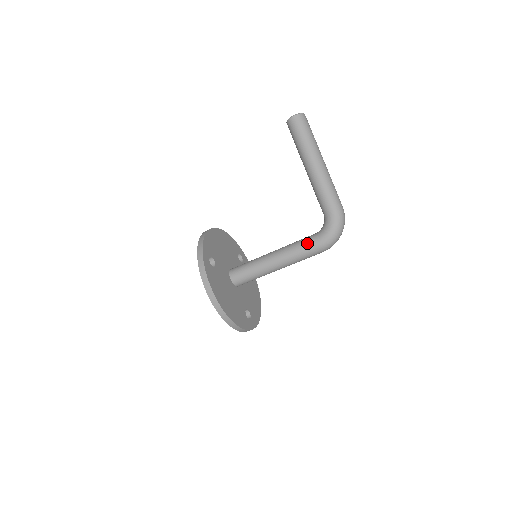
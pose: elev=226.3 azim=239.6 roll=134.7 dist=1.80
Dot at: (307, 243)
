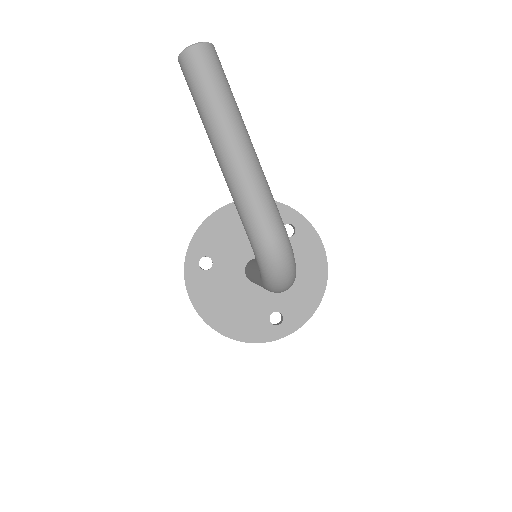
Dot at: (257, 275)
